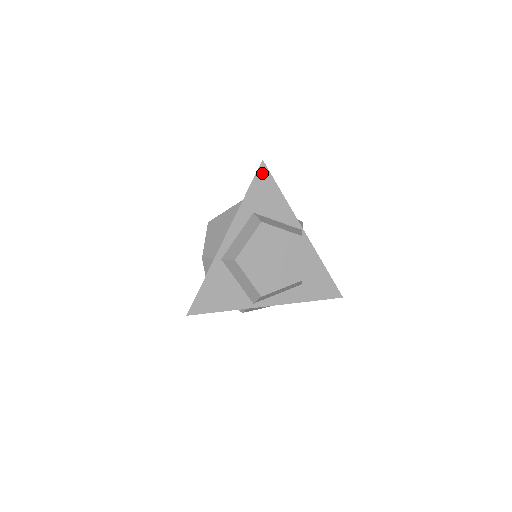
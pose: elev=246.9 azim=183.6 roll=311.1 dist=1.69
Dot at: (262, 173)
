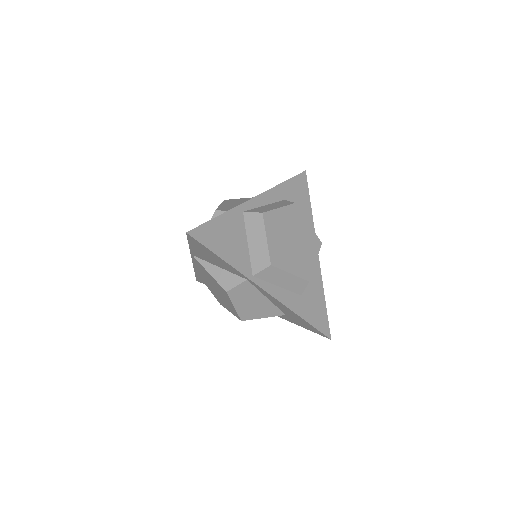
Dot at: (302, 179)
